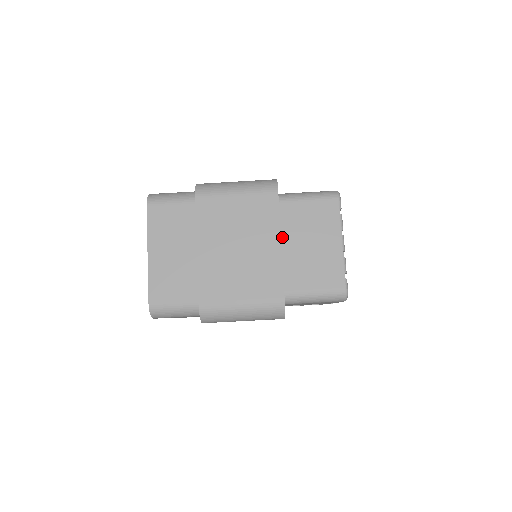
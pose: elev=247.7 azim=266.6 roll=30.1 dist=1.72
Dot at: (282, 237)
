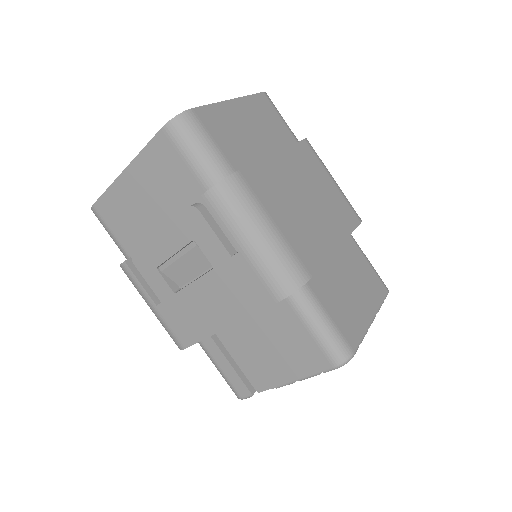
Dot at: occluded
